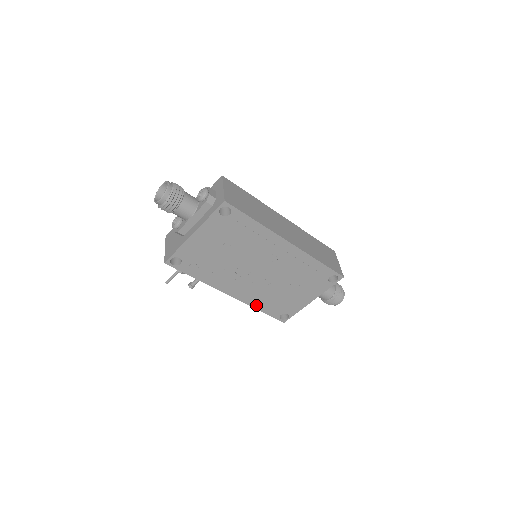
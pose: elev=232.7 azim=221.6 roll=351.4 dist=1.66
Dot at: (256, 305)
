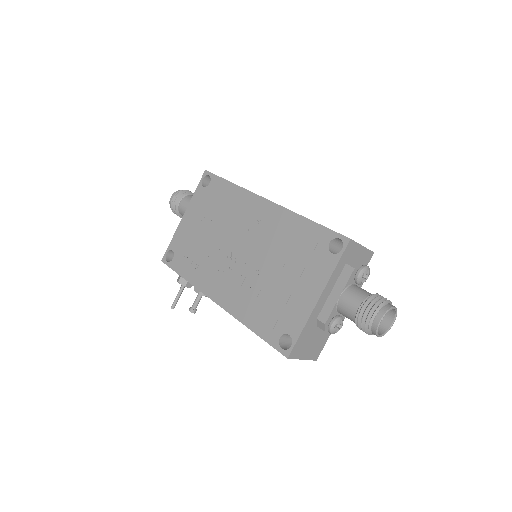
Dot at: (246, 318)
